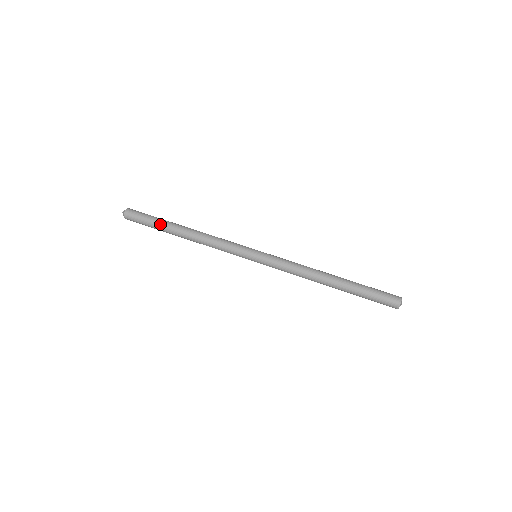
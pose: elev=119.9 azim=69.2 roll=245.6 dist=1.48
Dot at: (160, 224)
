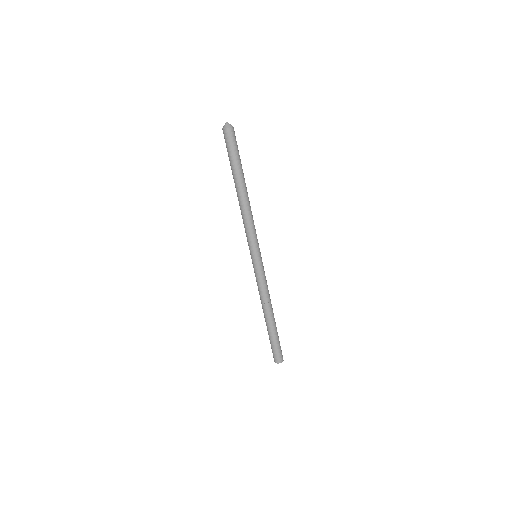
Dot at: (237, 167)
